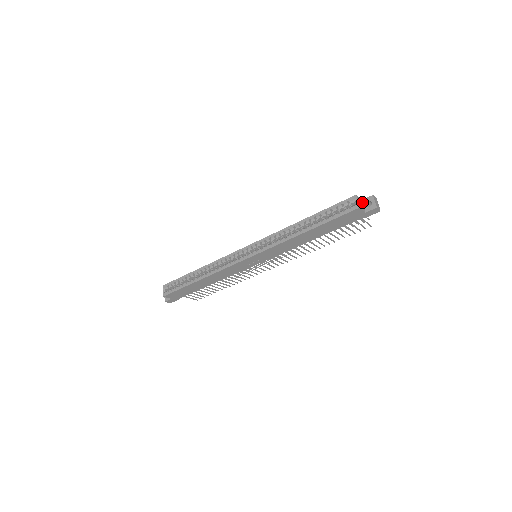
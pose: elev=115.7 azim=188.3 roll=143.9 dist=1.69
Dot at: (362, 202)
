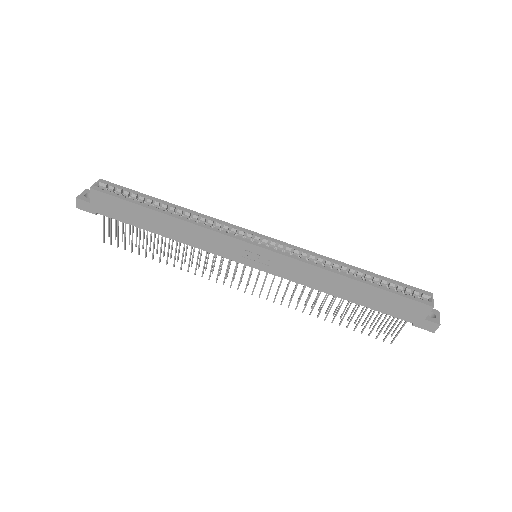
Dot at: occluded
